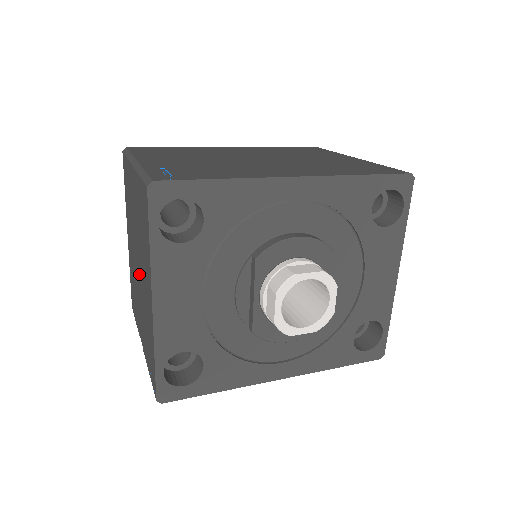
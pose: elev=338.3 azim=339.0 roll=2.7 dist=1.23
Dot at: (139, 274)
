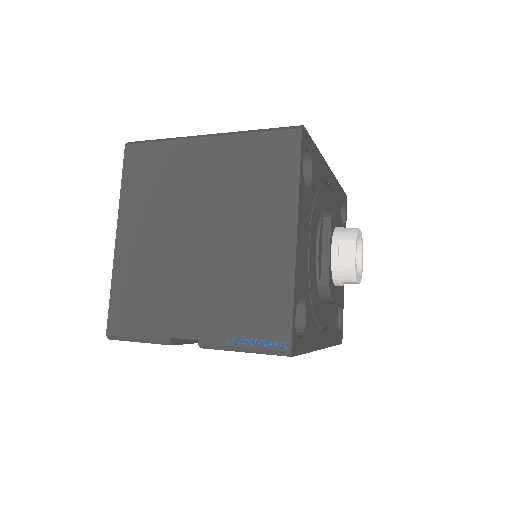
Dot at: (209, 245)
